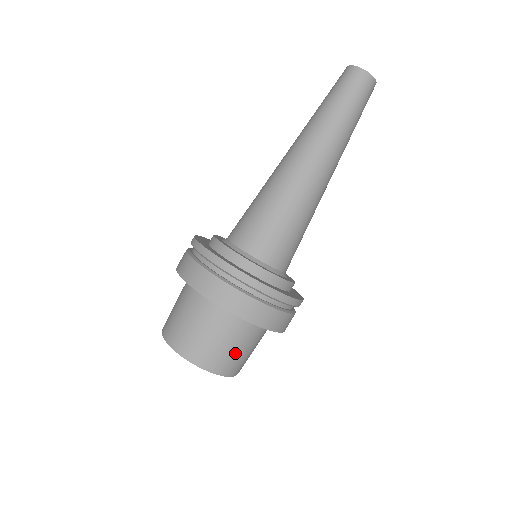
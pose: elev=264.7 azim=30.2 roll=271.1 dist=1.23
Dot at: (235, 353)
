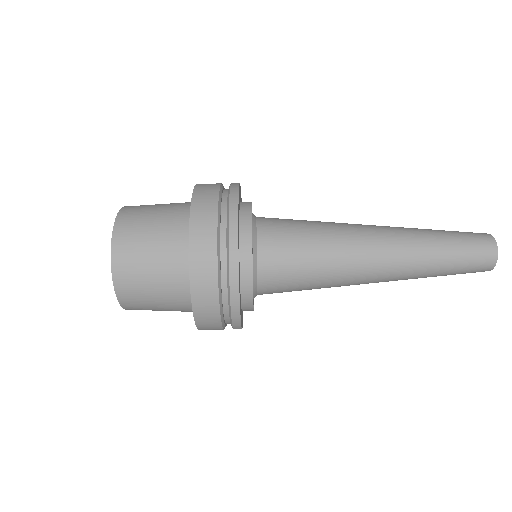
Dot at: (150, 301)
